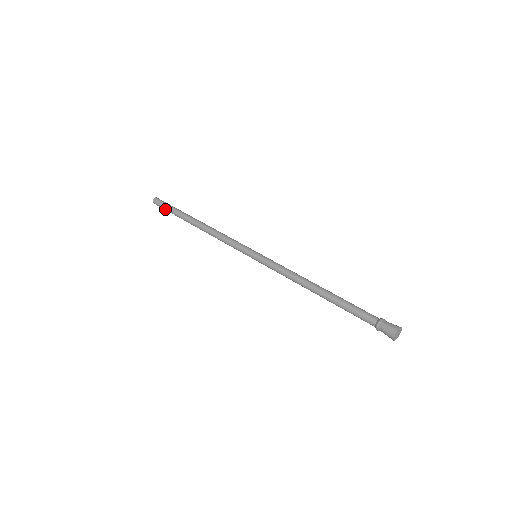
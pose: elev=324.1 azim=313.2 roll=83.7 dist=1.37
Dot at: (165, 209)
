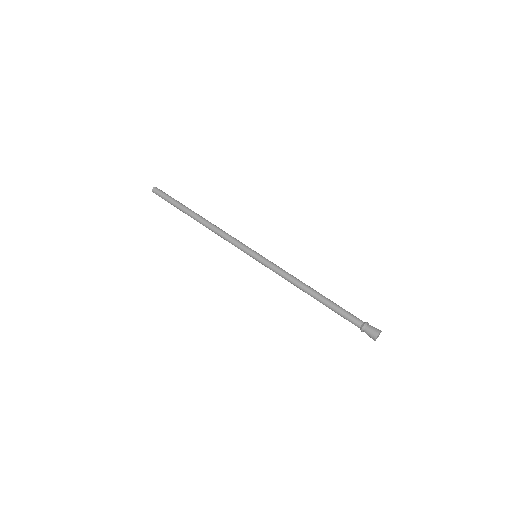
Dot at: (165, 198)
